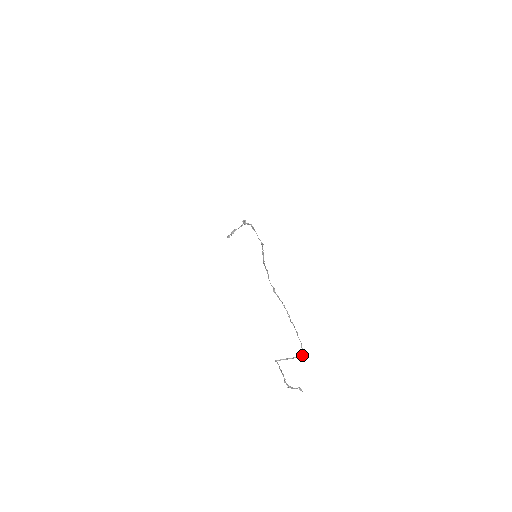
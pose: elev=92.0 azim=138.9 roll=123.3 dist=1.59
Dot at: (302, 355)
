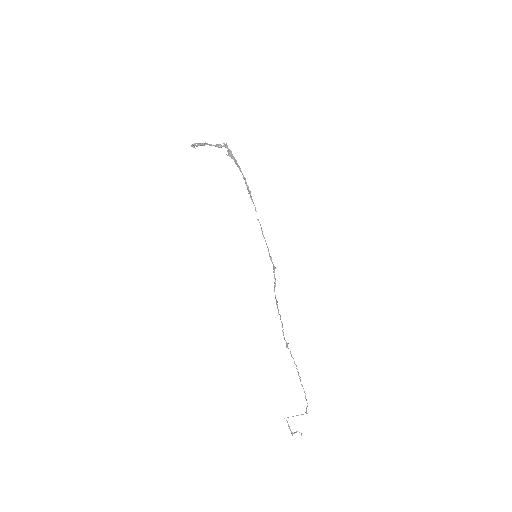
Dot at: (307, 413)
